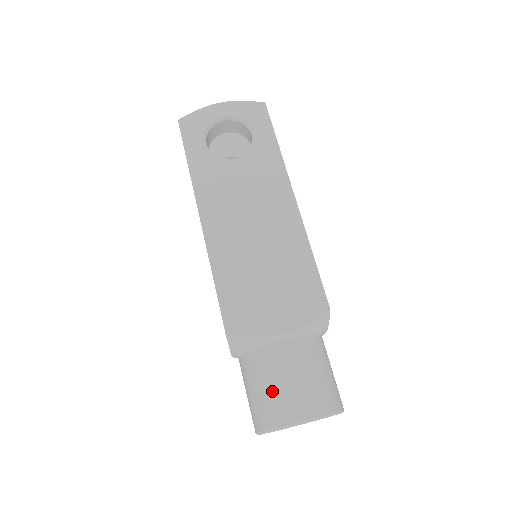
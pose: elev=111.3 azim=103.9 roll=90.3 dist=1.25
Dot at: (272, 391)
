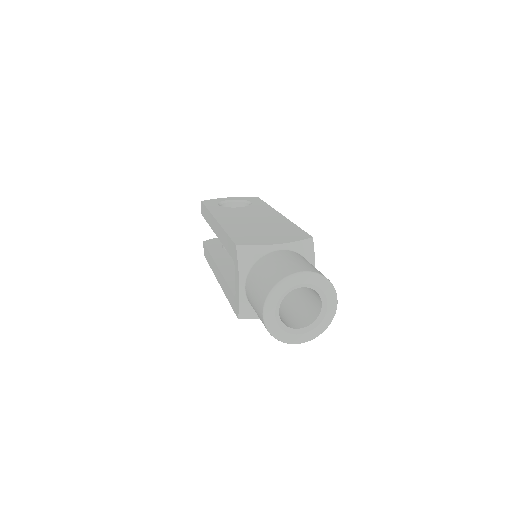
Dot at: (274, 268)
